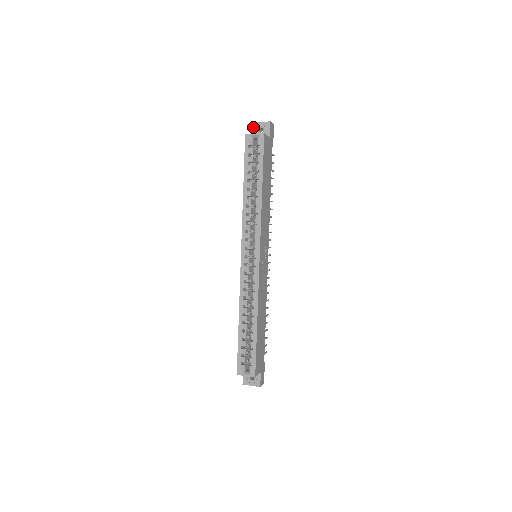
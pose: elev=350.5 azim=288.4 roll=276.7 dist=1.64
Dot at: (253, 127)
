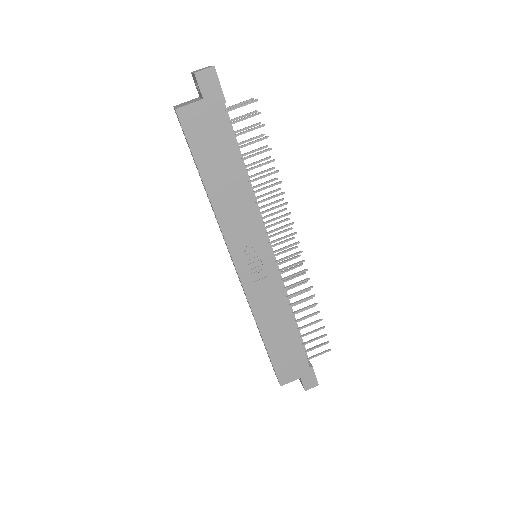
Dot at: (194, 80)
